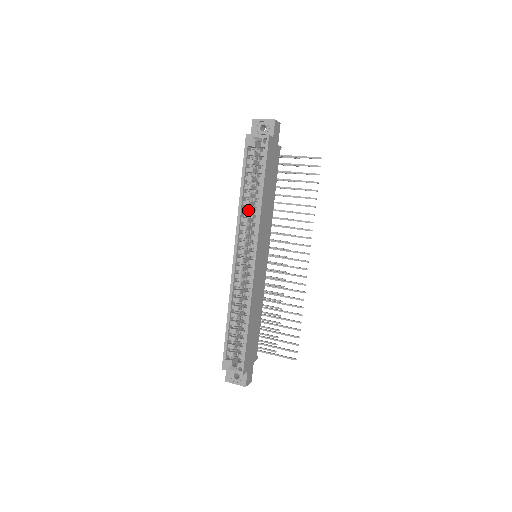
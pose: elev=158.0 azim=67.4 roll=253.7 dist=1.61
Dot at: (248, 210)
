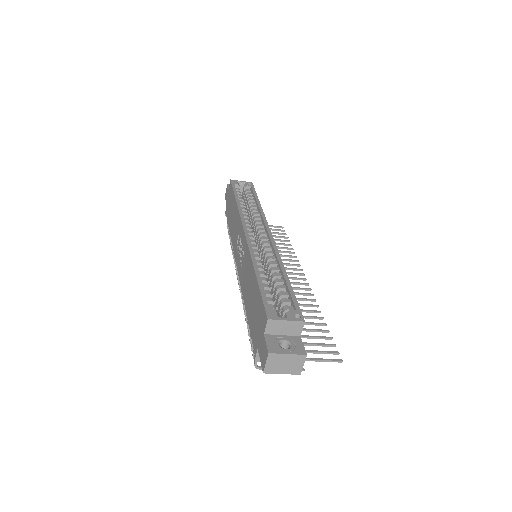
Dot at: (246, 212)
